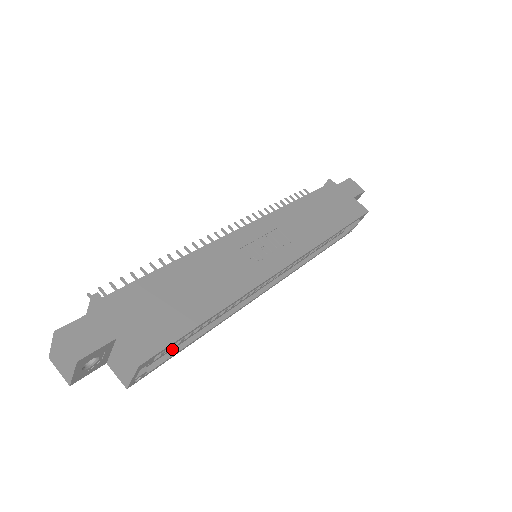
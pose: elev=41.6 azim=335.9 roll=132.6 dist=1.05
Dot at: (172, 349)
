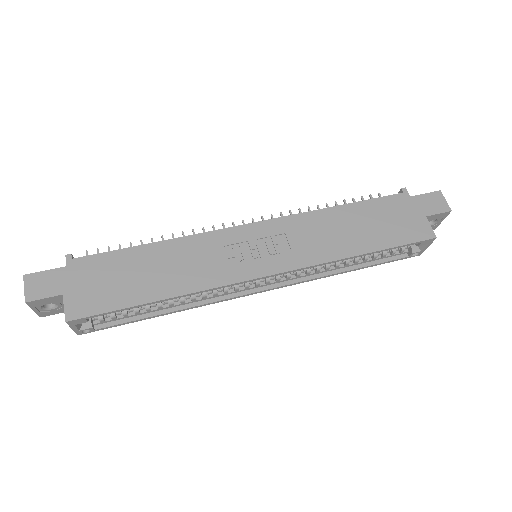
Dot at: (129, 317)
